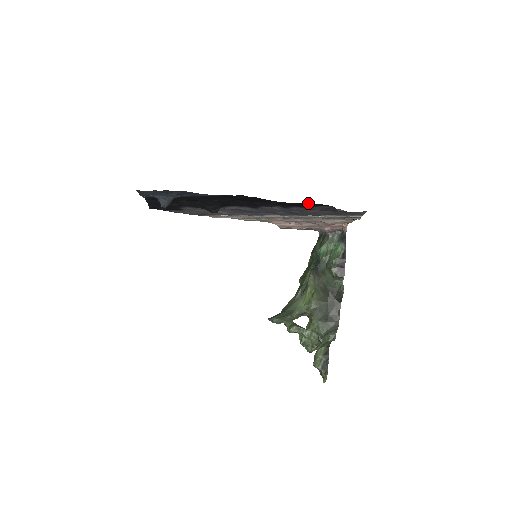
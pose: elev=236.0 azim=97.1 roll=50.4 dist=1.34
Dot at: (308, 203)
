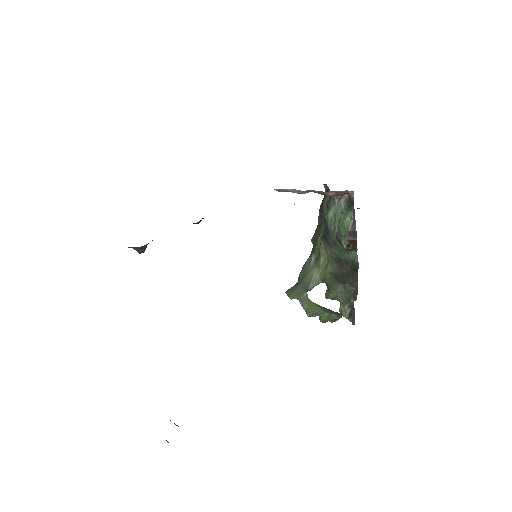
Dot at: occluded
